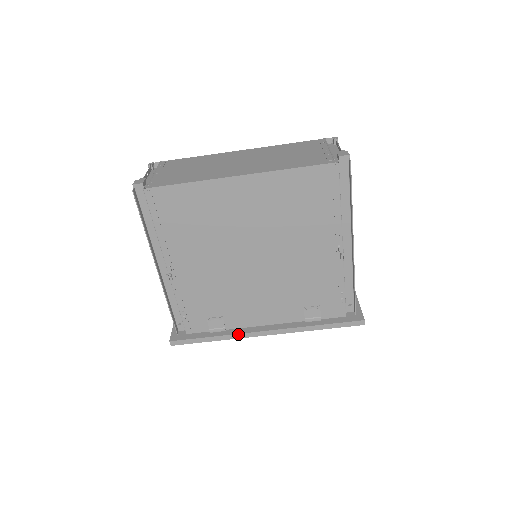
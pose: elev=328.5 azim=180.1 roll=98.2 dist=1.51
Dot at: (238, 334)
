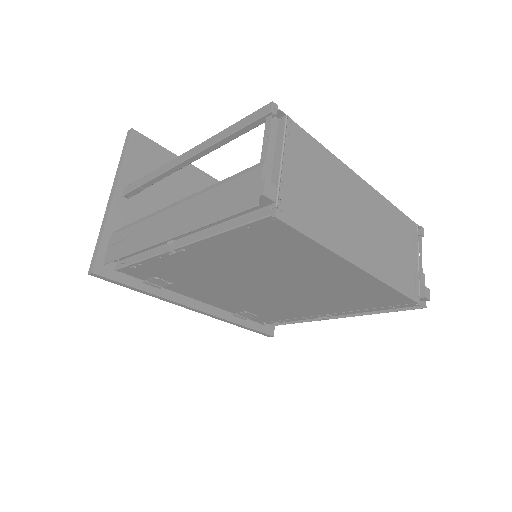
Dot at: (171, 301)
